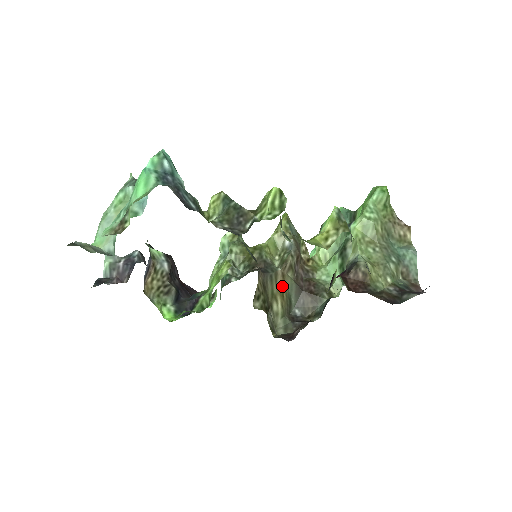
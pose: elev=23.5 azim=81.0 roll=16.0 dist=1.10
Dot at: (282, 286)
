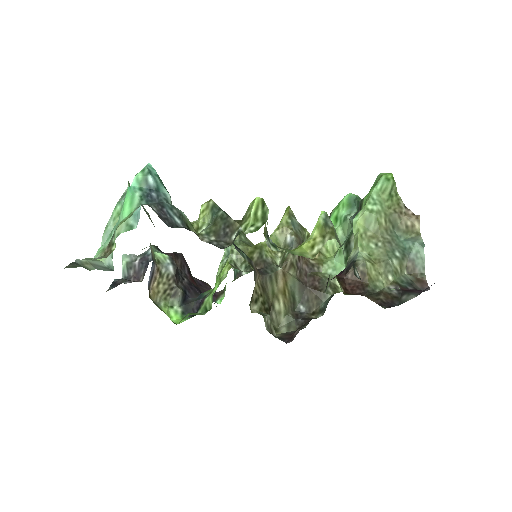
Dot at: (283, 285)
